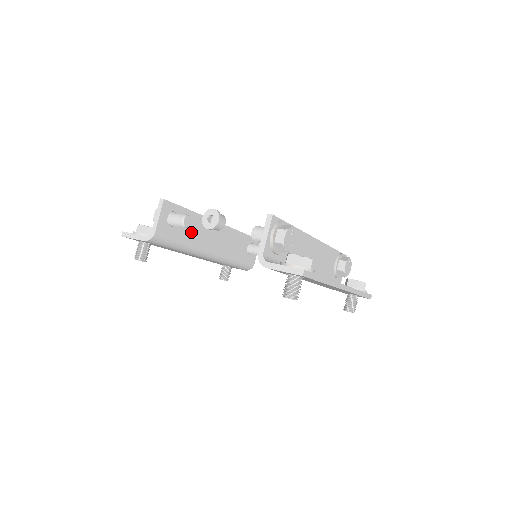
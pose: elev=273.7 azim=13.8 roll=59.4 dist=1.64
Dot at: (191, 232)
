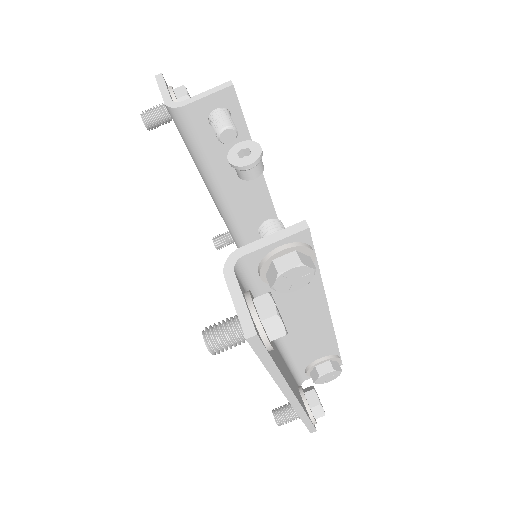
Dot at: (226, 157)
